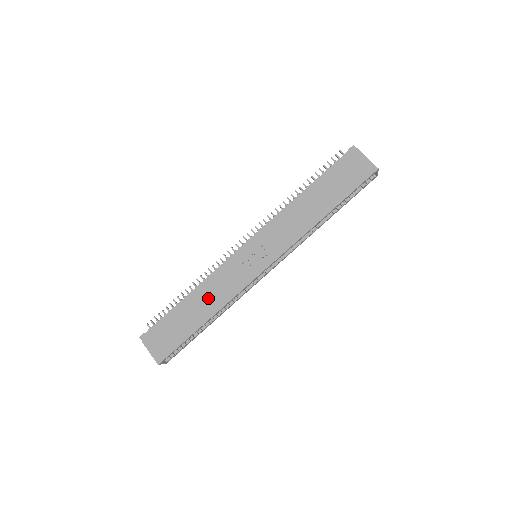
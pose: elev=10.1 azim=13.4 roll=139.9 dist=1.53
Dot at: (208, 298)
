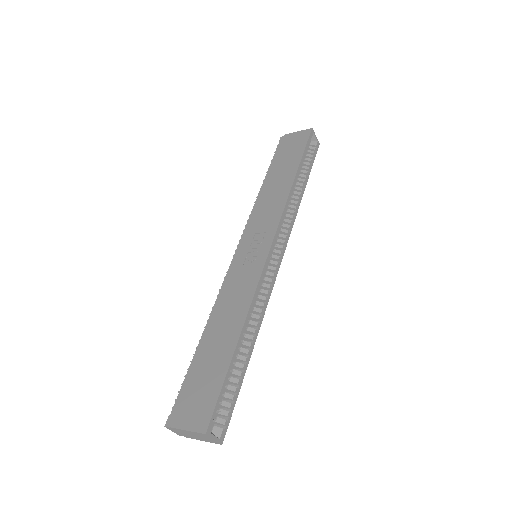
Dot at: (227, 316)
